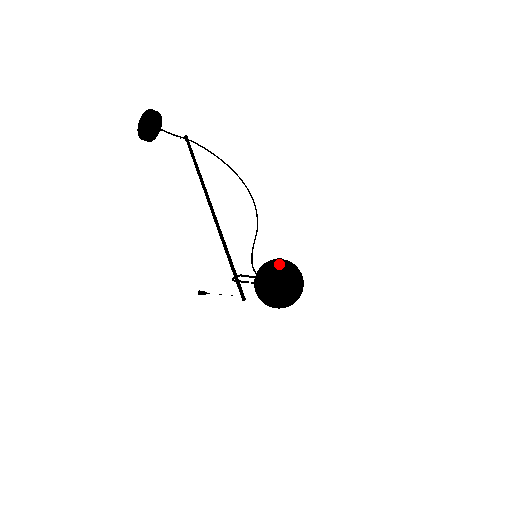
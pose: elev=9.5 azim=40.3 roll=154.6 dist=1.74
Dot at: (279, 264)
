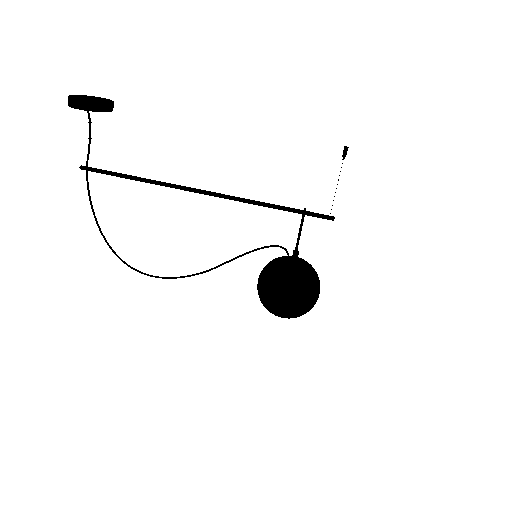
Dot at: occluded
